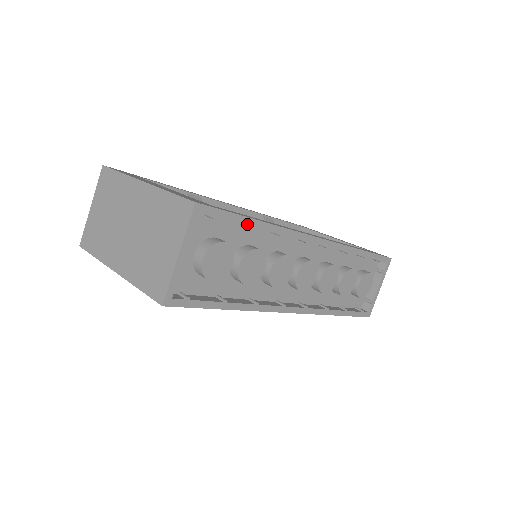
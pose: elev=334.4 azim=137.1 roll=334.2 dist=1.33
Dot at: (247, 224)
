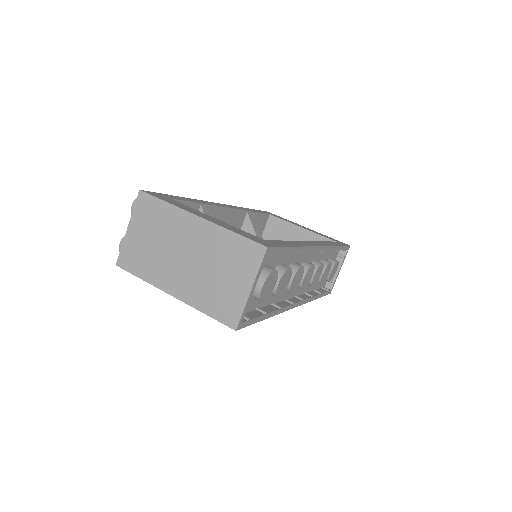
Dot at: (288, 252)
